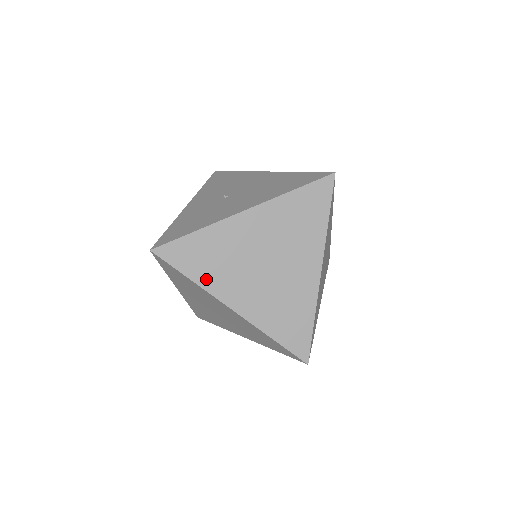
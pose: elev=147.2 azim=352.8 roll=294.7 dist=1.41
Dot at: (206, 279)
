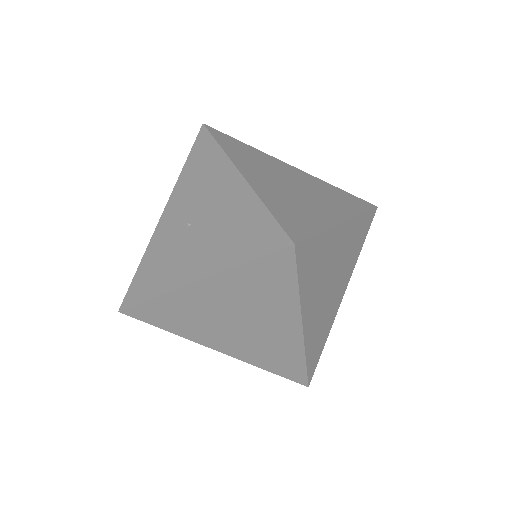
Dot at: (181, 331)
